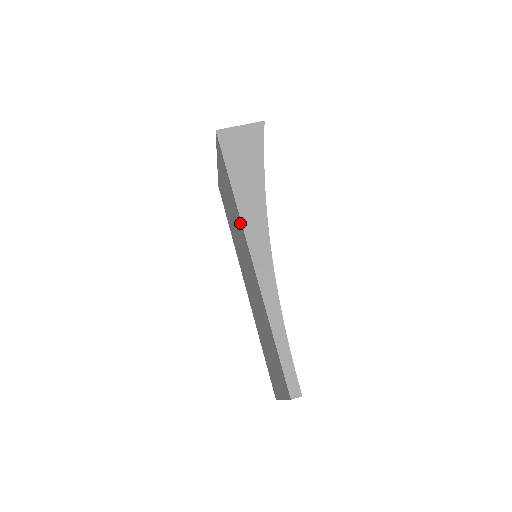
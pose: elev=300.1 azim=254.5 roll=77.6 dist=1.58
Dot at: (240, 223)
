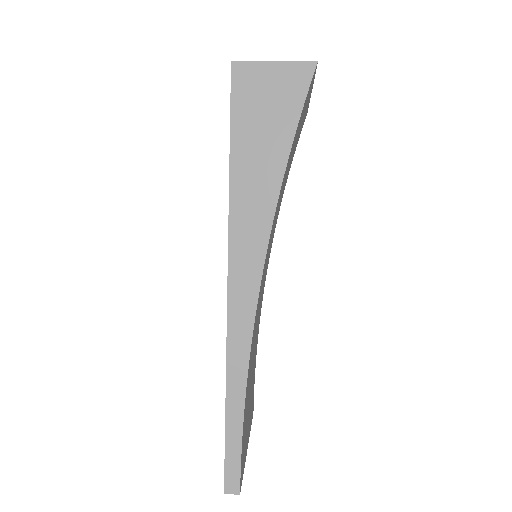
Dot at: occluded
